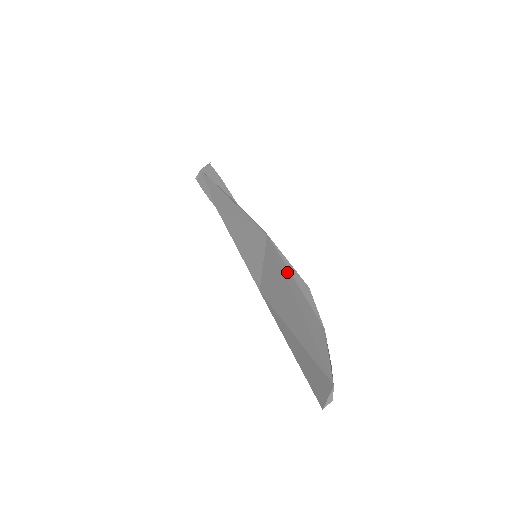
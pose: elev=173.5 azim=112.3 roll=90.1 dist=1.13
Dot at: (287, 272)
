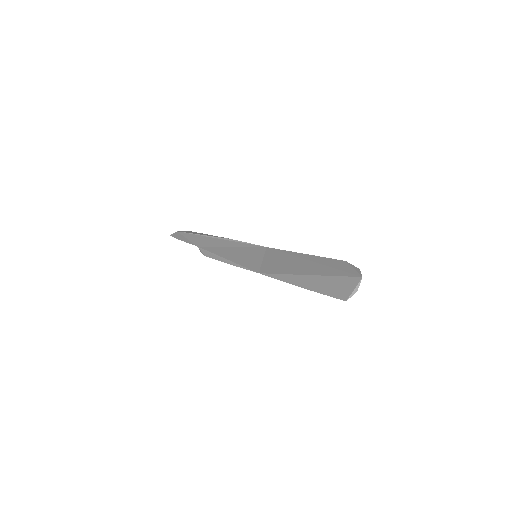
Dot at: (296, 253)
